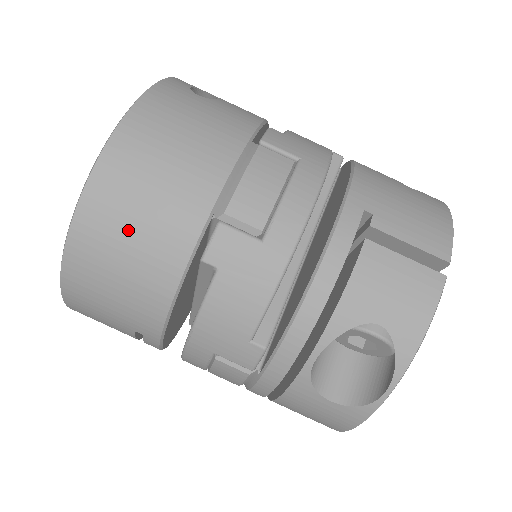
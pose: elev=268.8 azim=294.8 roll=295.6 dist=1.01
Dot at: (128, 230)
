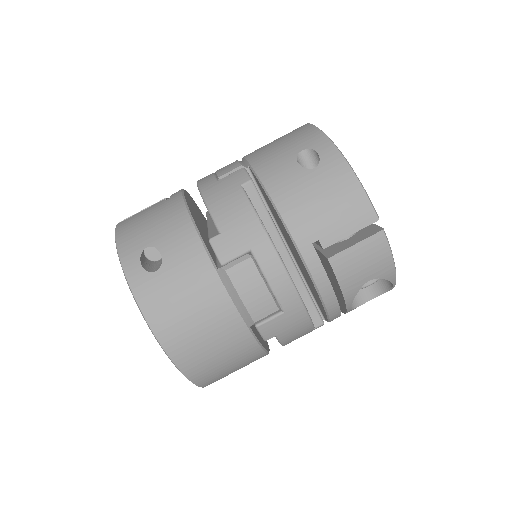
Dot at: (222, 365)
